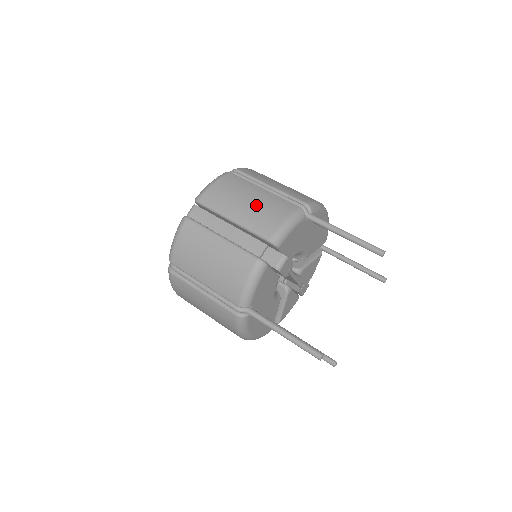
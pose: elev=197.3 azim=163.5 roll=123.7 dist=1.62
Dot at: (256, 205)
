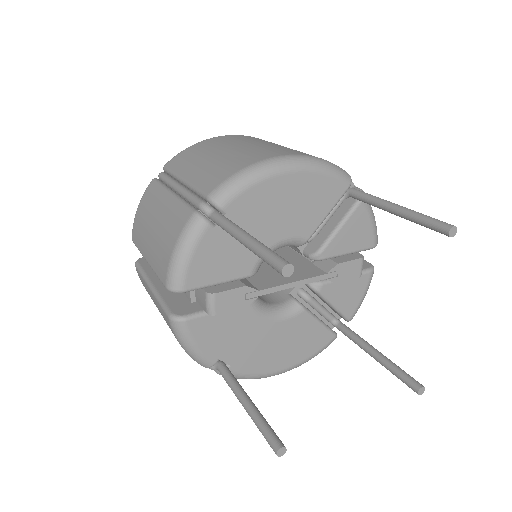
Dot at: (157, 232)
